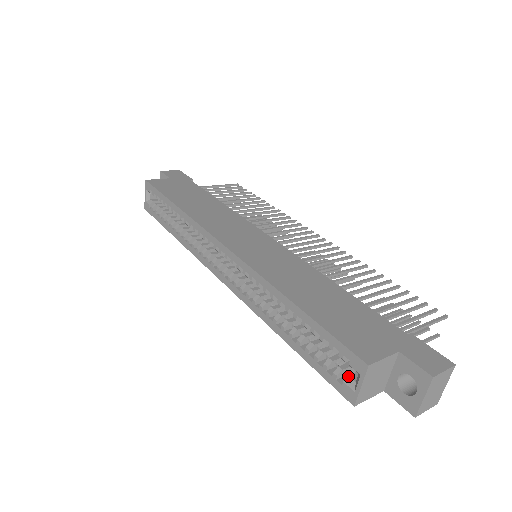
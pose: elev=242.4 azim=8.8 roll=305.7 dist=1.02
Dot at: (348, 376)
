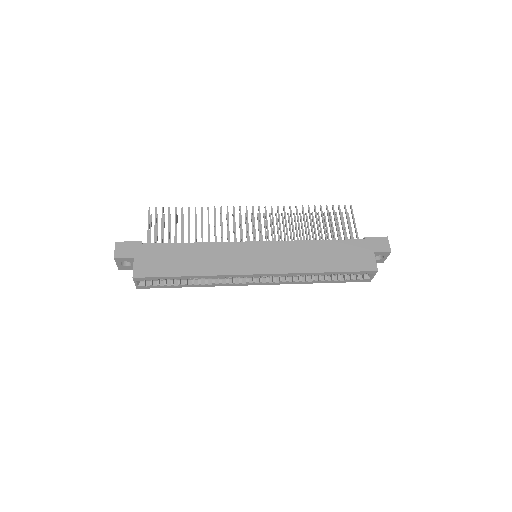
Dot at: (364, 276)
